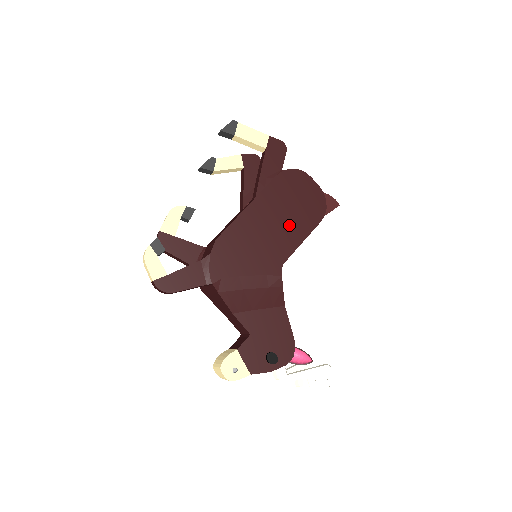
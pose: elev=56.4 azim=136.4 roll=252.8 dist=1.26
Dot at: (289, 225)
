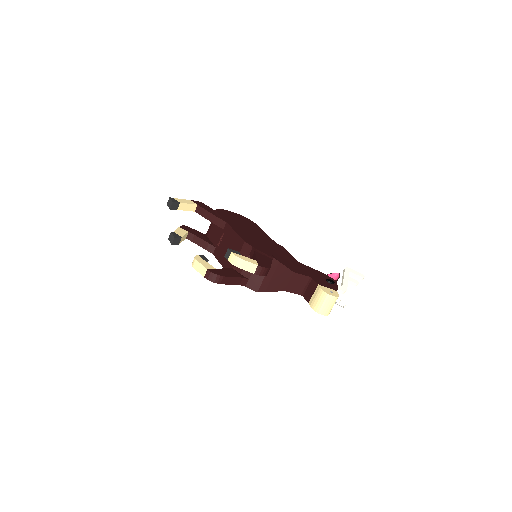
Dot at: (252, 228)
